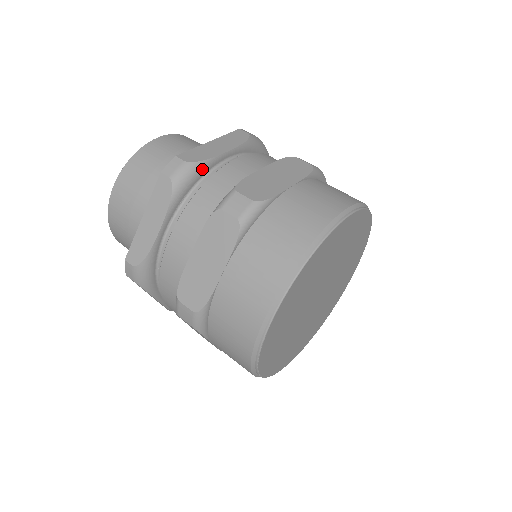
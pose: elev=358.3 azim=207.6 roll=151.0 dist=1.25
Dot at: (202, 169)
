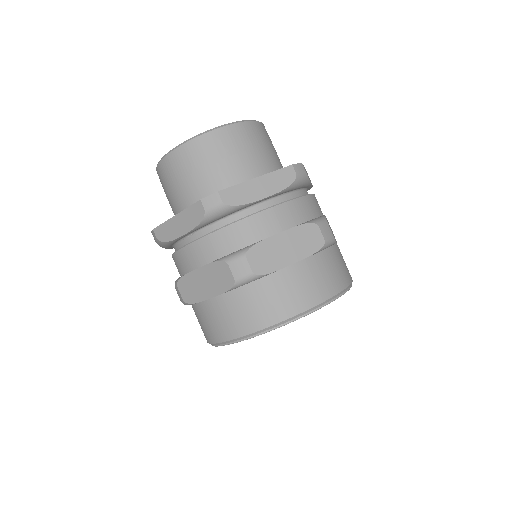
Dot at: (306, 185)
